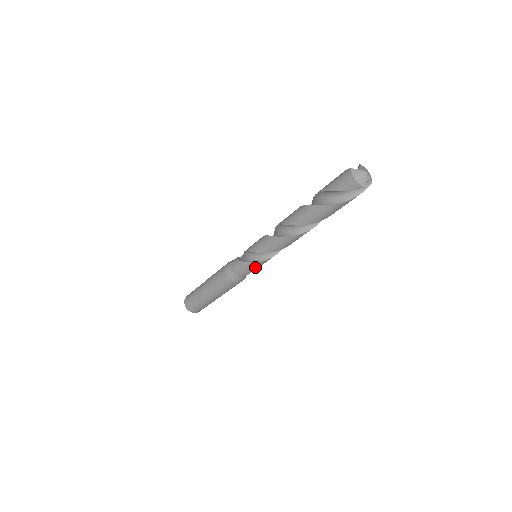
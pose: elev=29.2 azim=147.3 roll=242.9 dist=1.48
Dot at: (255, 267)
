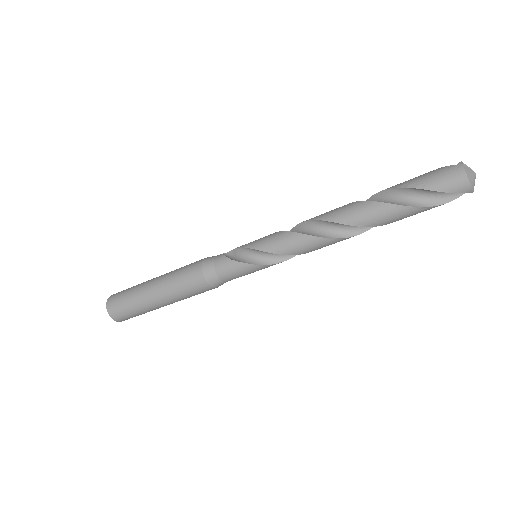
Dot at: (254, 271)
